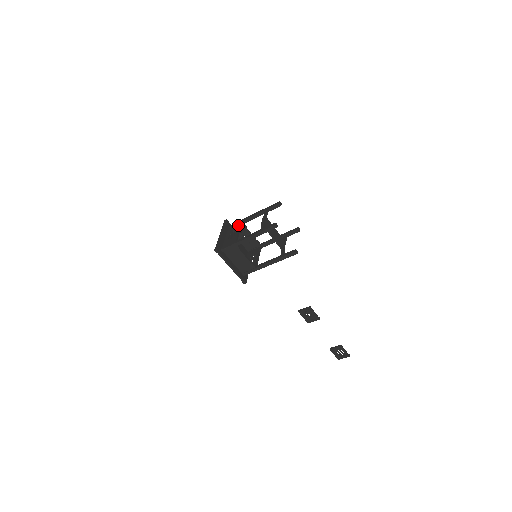
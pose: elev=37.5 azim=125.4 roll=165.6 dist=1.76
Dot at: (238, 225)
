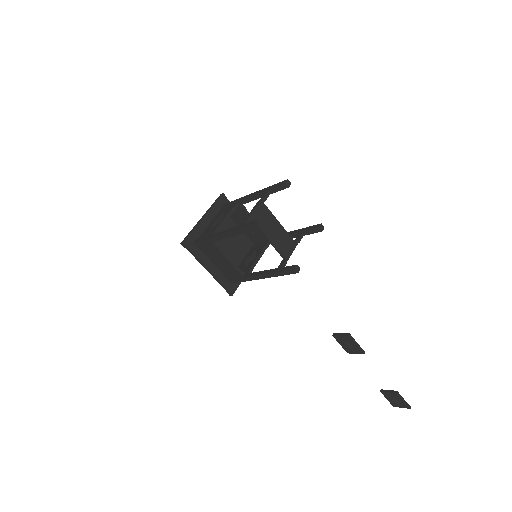
Dot at: (231, 206)
